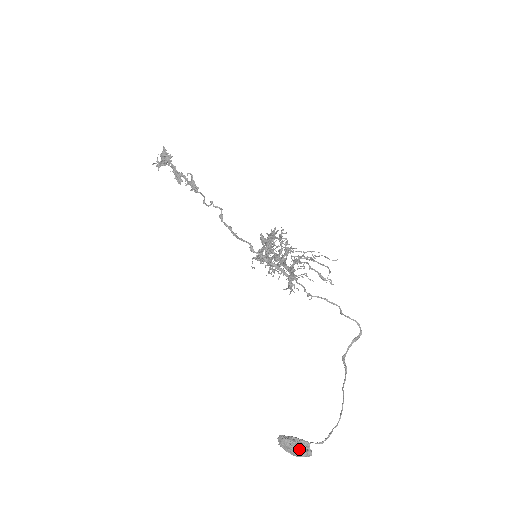
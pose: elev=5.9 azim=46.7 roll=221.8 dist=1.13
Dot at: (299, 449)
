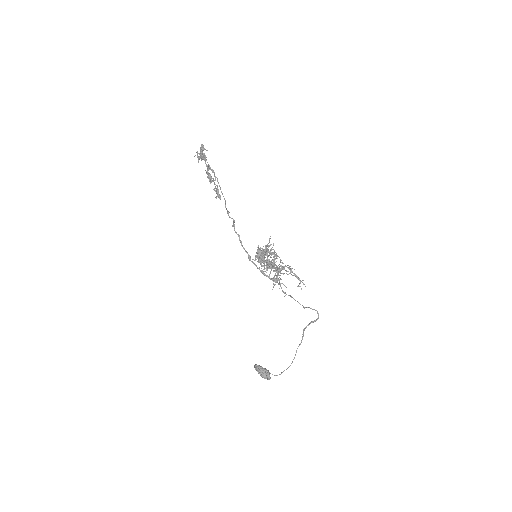
Dot at: (263, 375)
